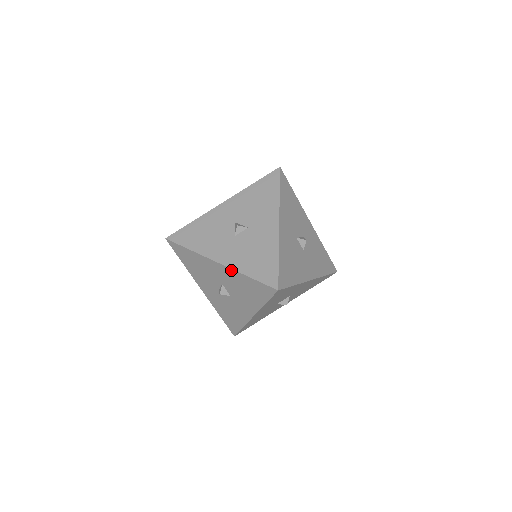
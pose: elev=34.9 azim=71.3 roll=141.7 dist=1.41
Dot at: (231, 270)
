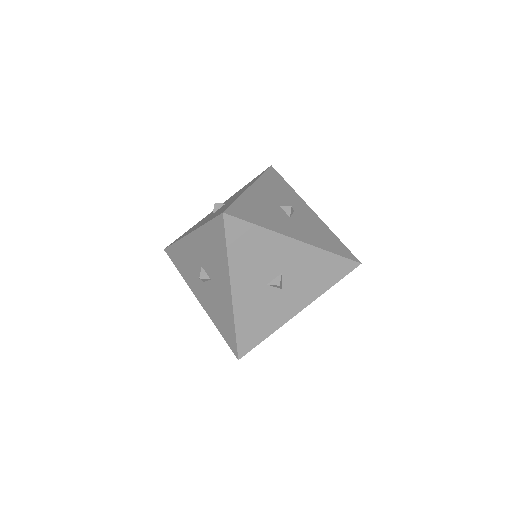
Dot at: (209, 314)
